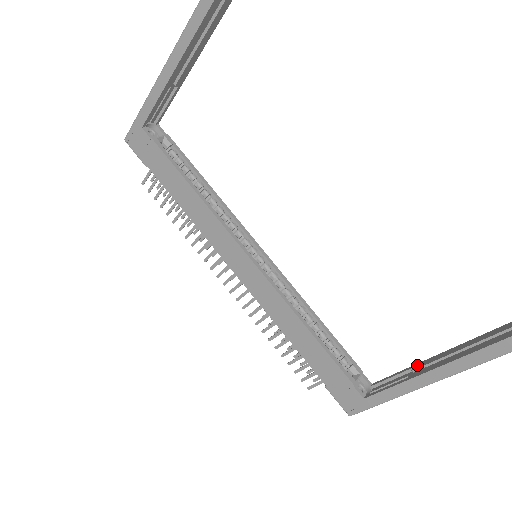
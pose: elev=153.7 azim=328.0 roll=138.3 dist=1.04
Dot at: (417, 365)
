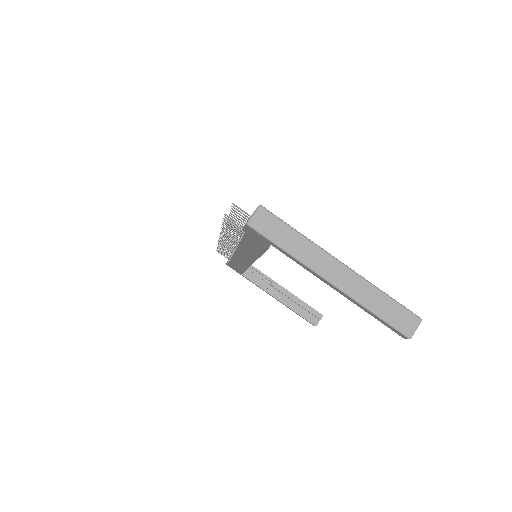
Dot at: (275, 284)
